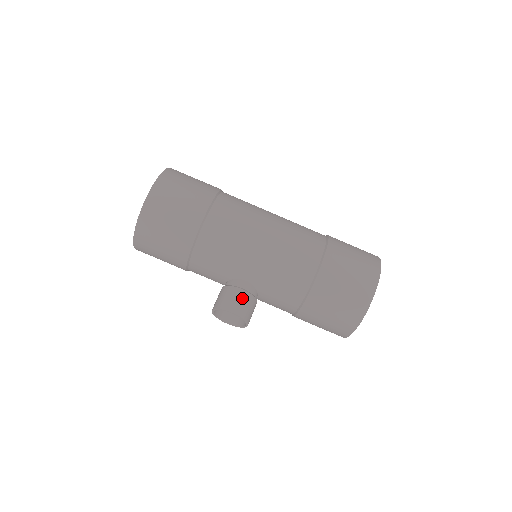
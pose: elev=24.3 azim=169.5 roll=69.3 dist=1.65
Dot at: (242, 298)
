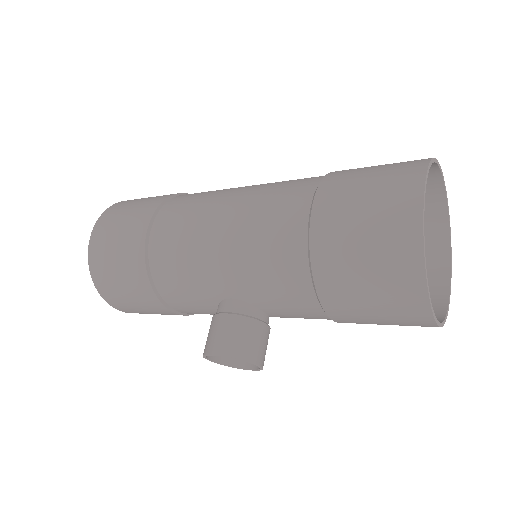
Dot at: (227, 327)
